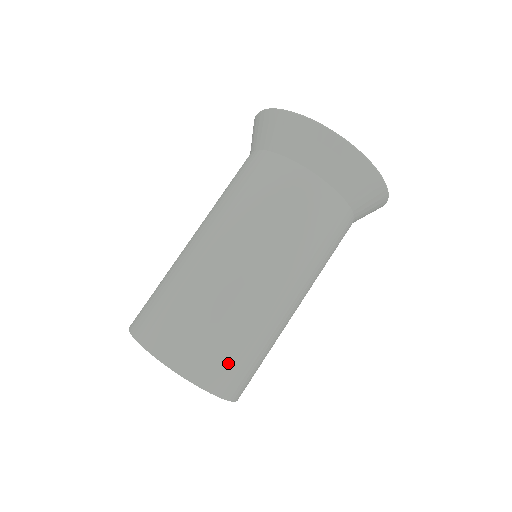
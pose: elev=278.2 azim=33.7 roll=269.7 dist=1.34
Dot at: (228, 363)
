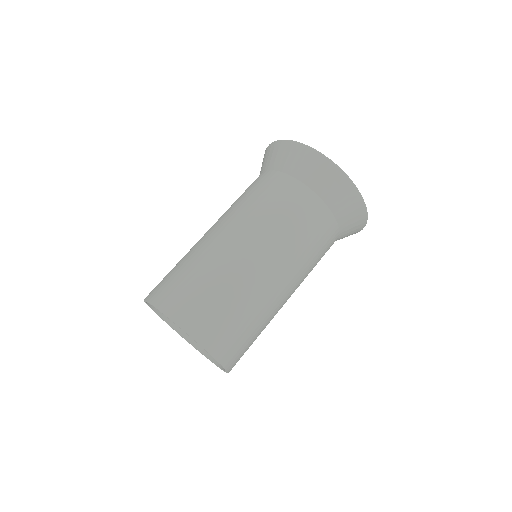
Dot at: occluded
